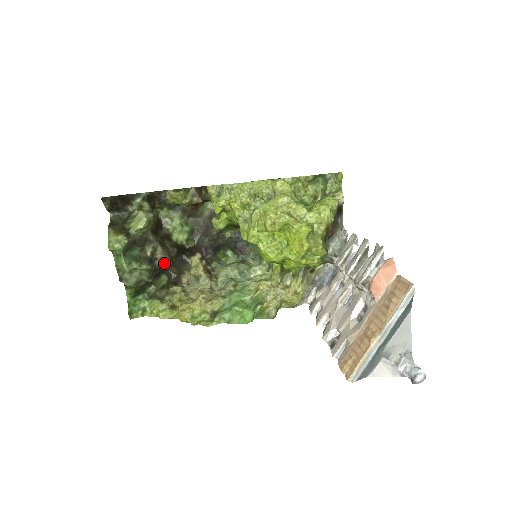
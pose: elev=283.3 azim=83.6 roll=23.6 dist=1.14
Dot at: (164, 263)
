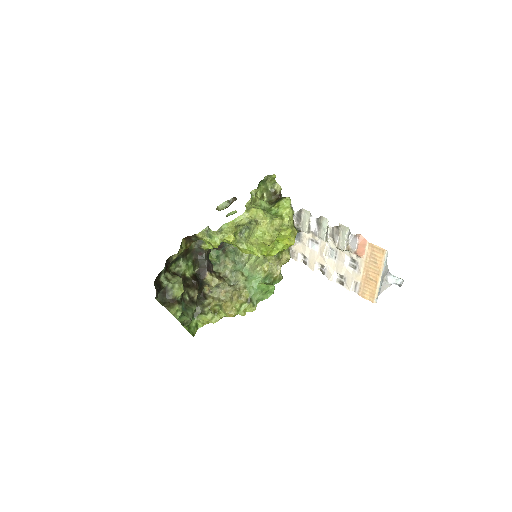
Dot at: (197, 295)
